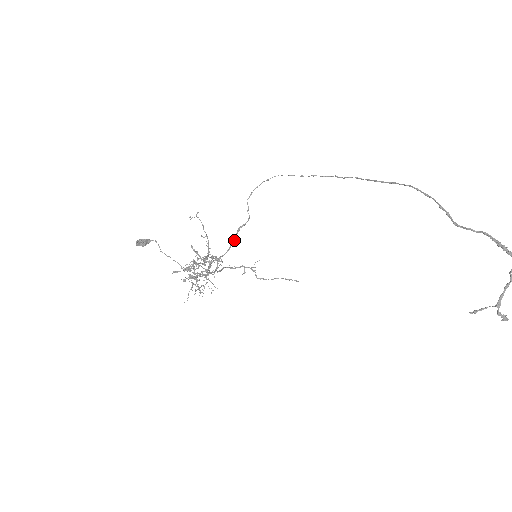
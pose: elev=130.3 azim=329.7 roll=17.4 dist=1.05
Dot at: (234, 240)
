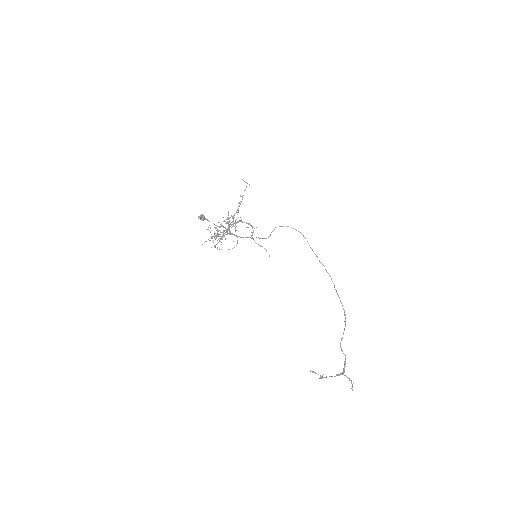
Dot at: occluded
